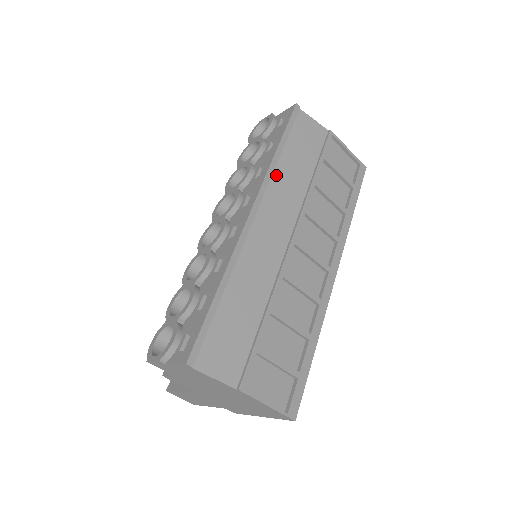
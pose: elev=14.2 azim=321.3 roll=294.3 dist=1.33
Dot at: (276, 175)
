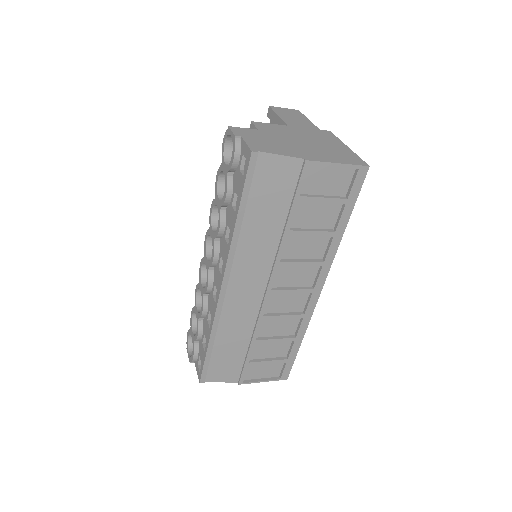
Dot at: (241, 244)
